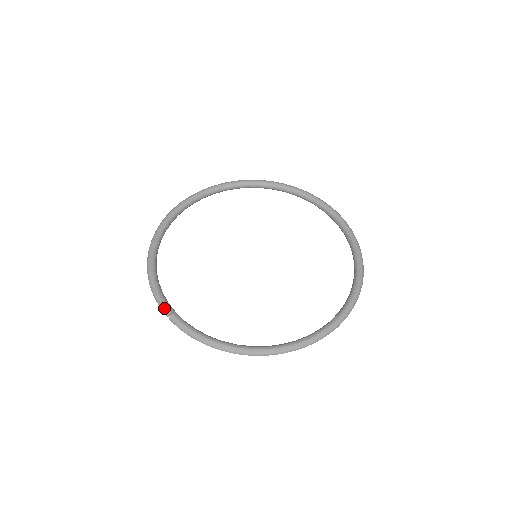
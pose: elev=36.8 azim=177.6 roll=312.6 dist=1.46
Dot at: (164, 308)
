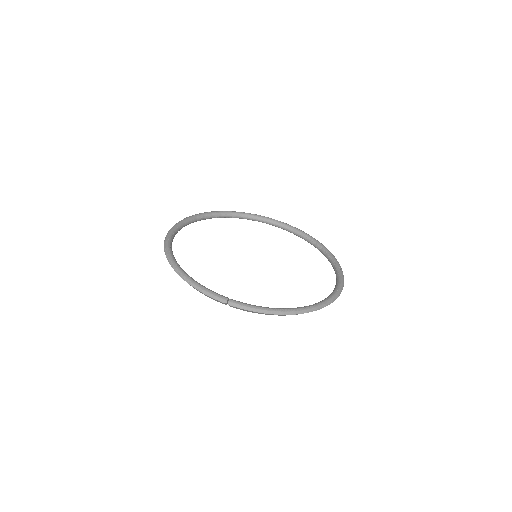
Dot at: (219, 297)
